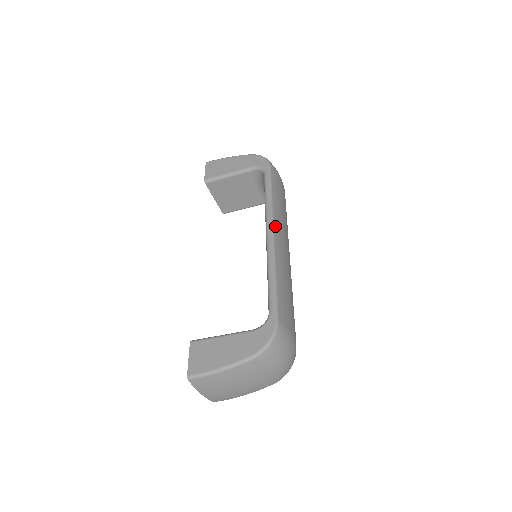
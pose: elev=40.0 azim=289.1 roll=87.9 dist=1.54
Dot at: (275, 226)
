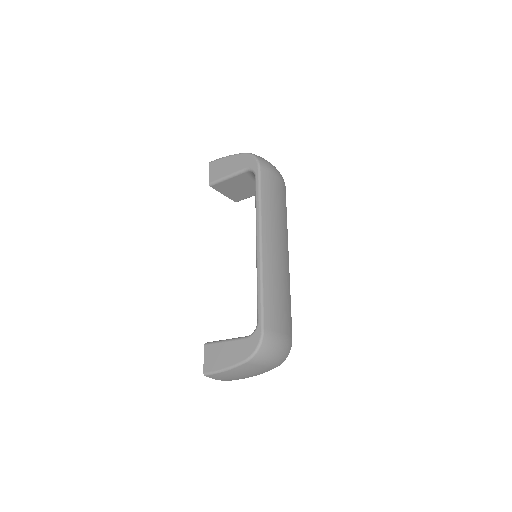
Dot at: (263, 234)
